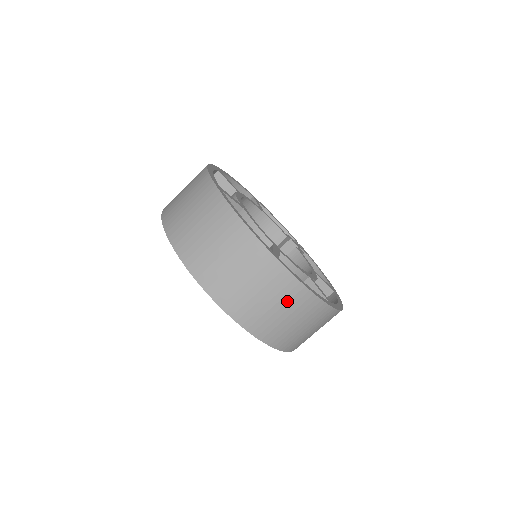
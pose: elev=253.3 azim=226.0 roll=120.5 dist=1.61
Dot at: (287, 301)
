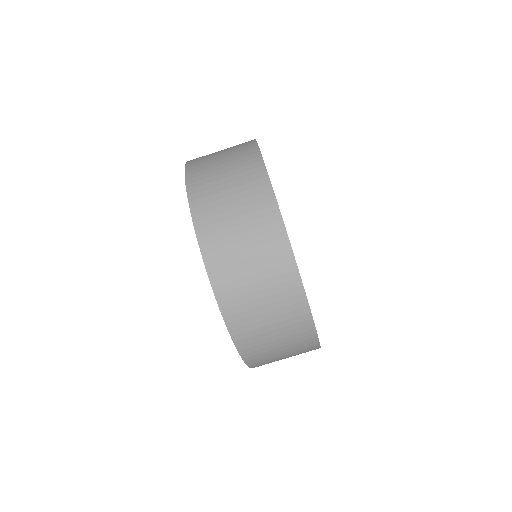
Dot at: (258, 235)
